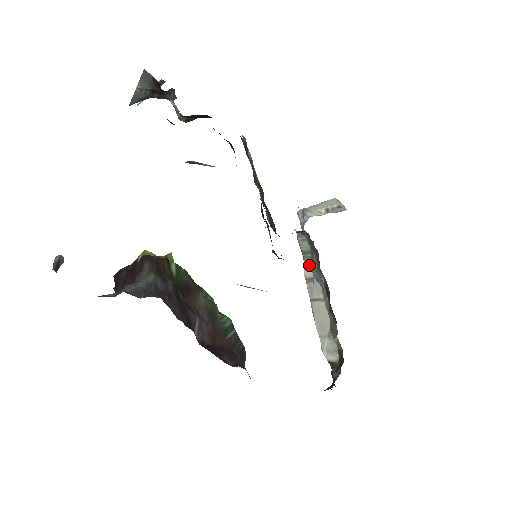
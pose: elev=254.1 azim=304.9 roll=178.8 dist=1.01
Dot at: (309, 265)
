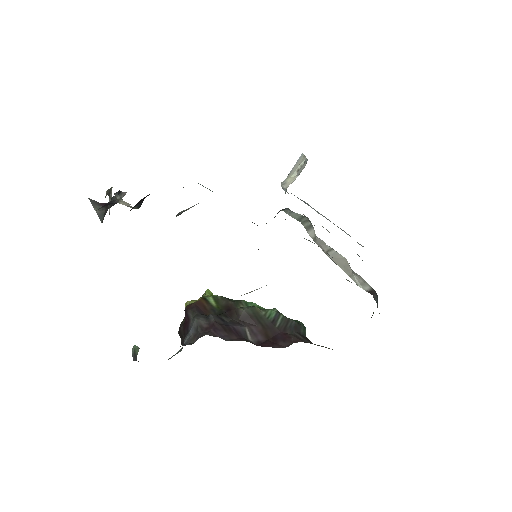
Dot at: (308, 227)
